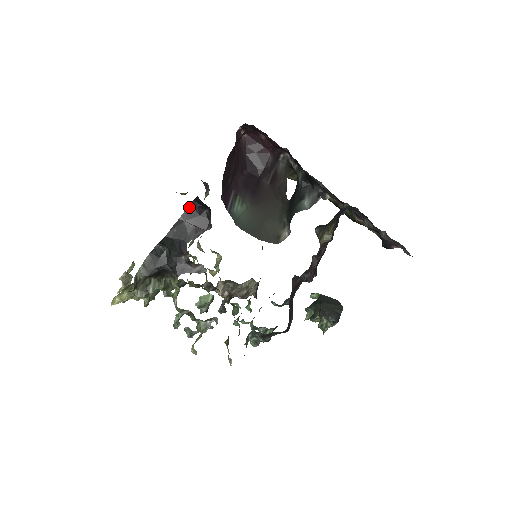
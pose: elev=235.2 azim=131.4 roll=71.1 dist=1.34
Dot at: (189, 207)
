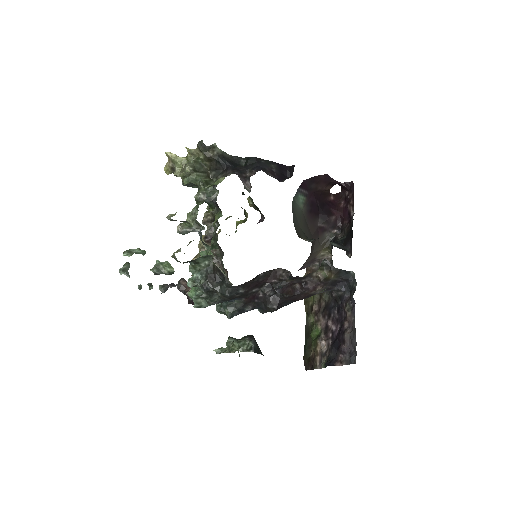
Dot at: (283, 165)
